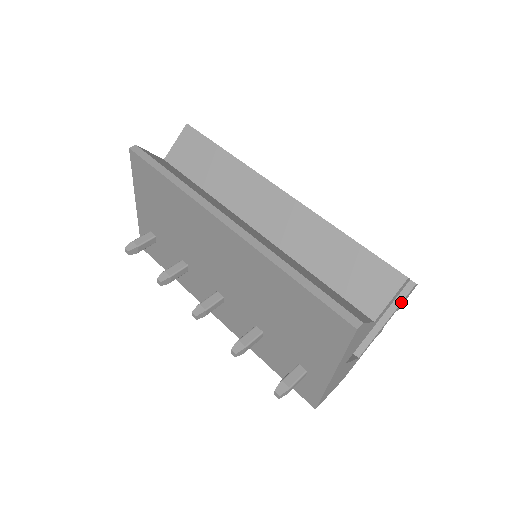
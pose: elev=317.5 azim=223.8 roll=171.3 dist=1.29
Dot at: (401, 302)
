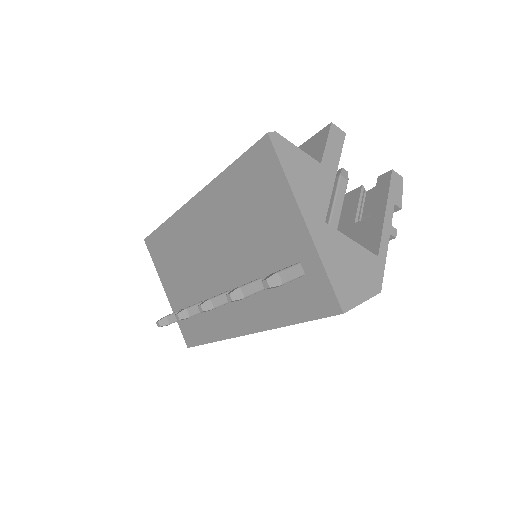
Dot at: (388, 189)
